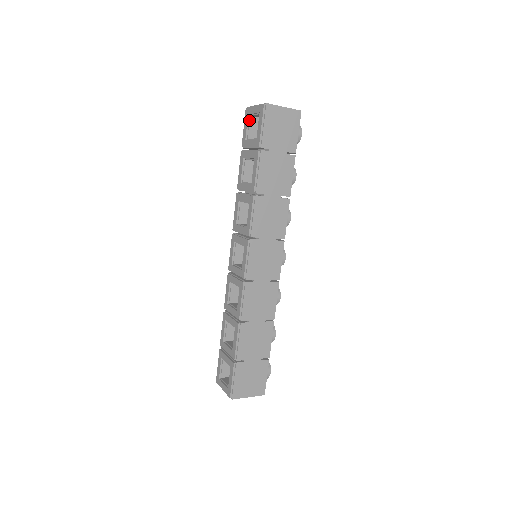
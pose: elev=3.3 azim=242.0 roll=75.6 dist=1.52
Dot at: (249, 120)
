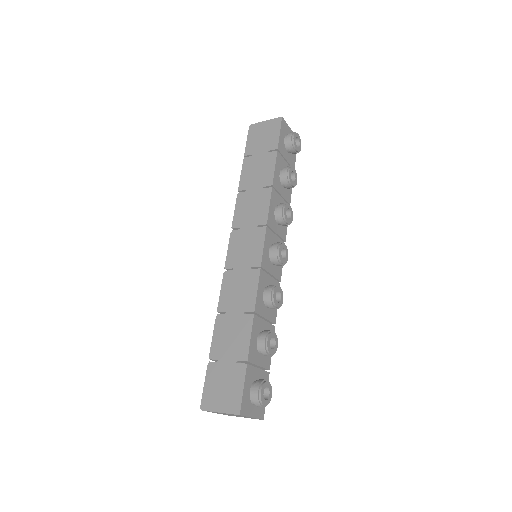
Dot at: occluded
